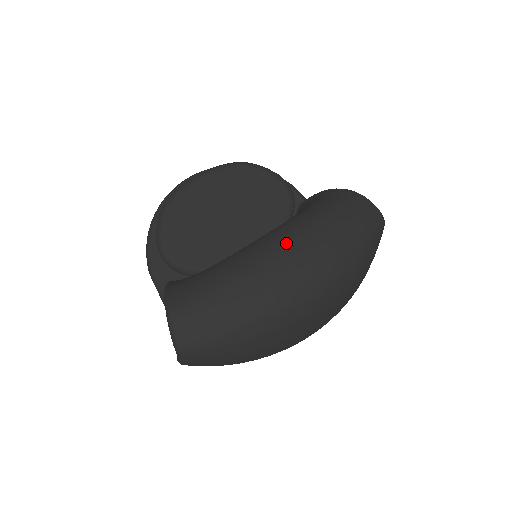
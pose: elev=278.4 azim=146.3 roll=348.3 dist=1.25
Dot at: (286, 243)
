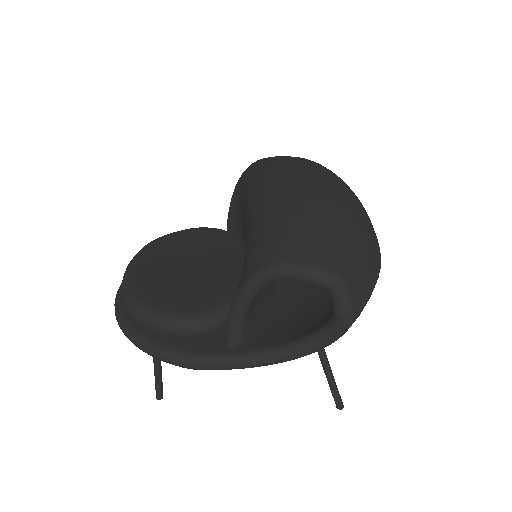
Dot at: (270, 175)
